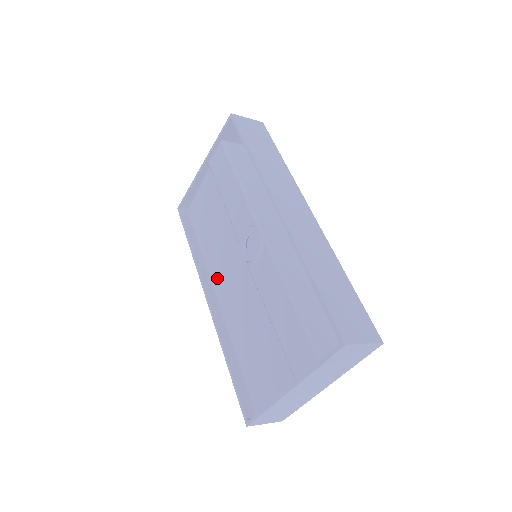
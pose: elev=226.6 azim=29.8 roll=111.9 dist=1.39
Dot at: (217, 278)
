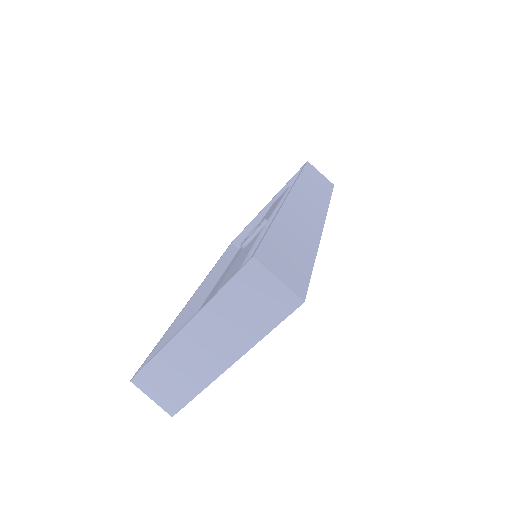
Dot at: occluded
